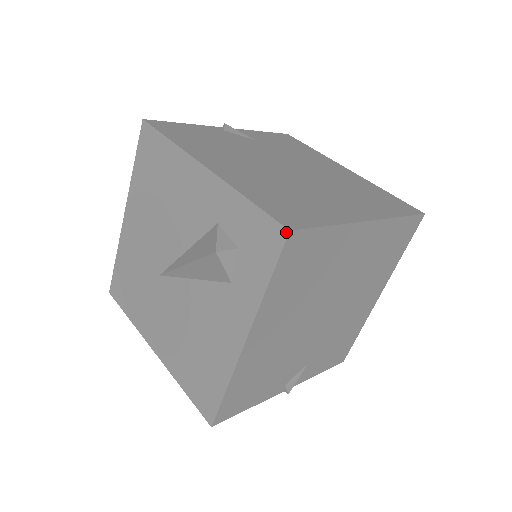
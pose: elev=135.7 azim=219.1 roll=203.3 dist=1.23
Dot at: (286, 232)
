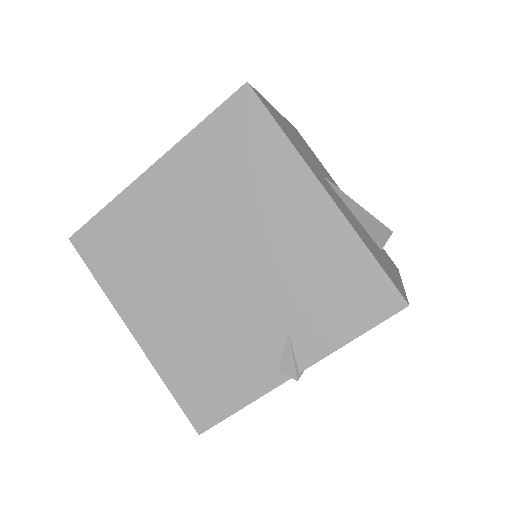
Dot at: (72, 241)
